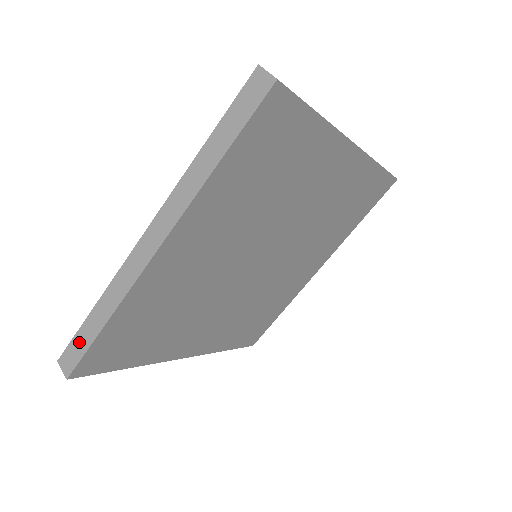
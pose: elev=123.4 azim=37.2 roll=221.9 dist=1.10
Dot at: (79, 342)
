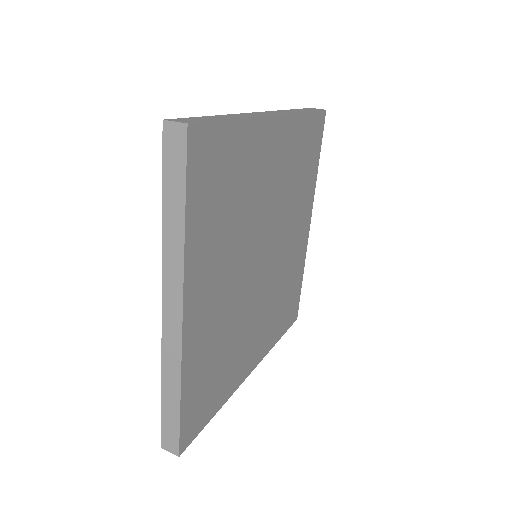
Dot at: (168, 424)
